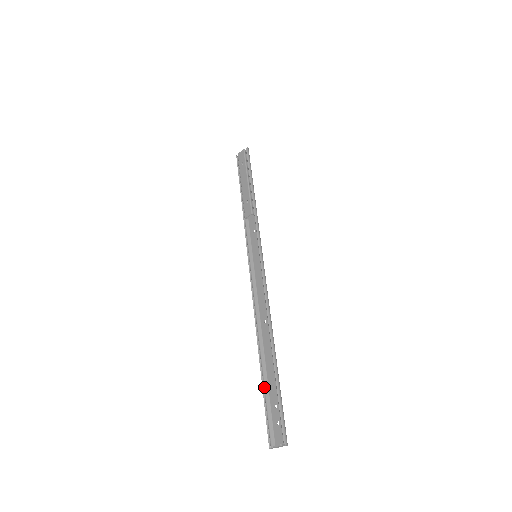
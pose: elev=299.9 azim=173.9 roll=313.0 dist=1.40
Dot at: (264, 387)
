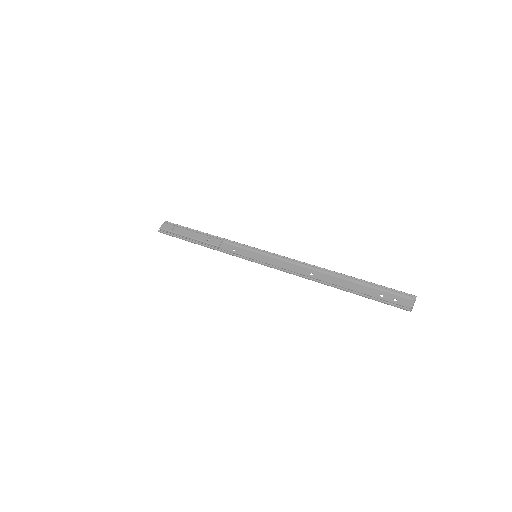
Dot at: (362, 295)
